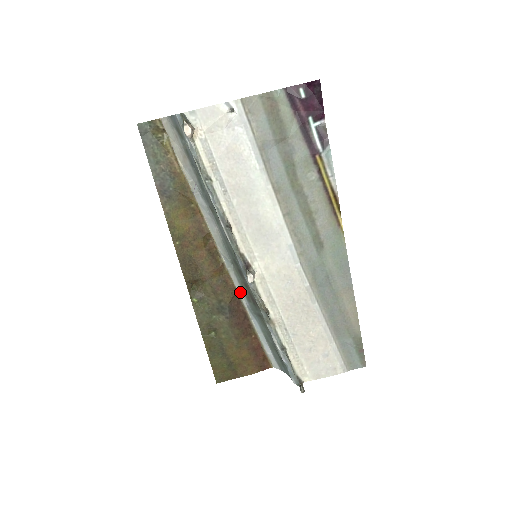
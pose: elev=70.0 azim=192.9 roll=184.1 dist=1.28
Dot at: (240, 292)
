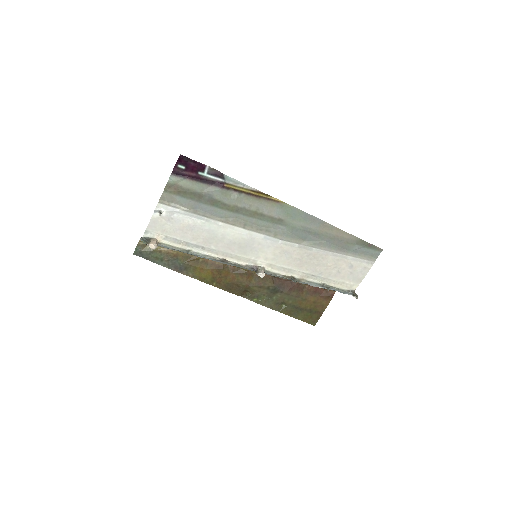
Dot at: occluded
